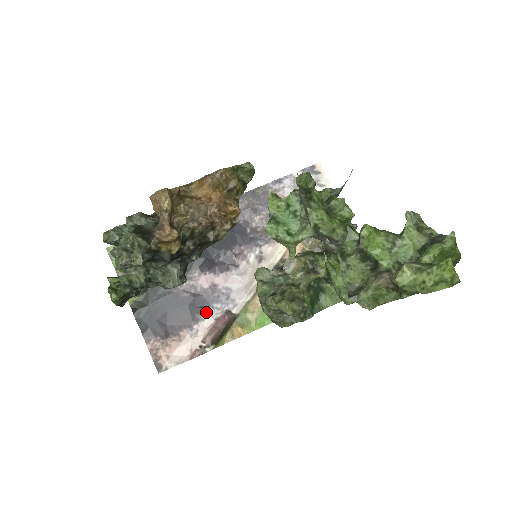
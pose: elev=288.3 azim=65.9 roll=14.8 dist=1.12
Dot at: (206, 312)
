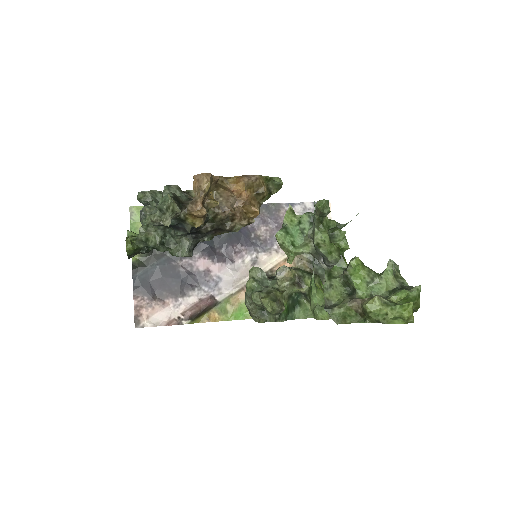
Dot at: (194, 290)
